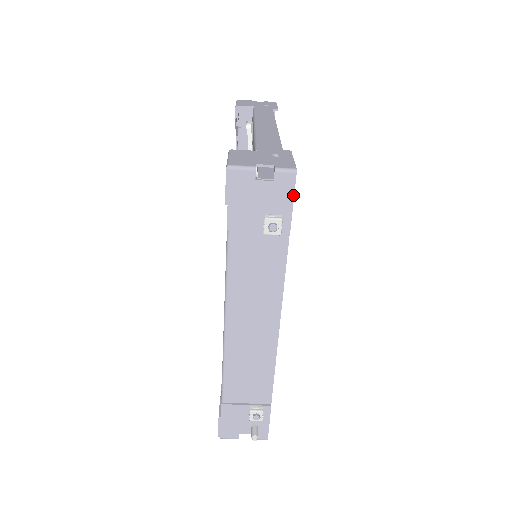
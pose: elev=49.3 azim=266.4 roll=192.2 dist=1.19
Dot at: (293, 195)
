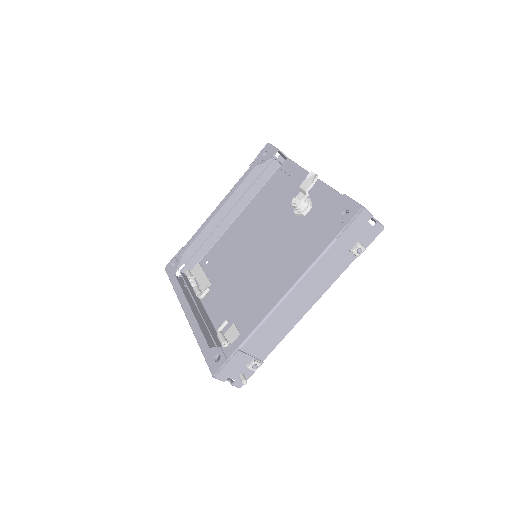
Dot at: (374, 239)
